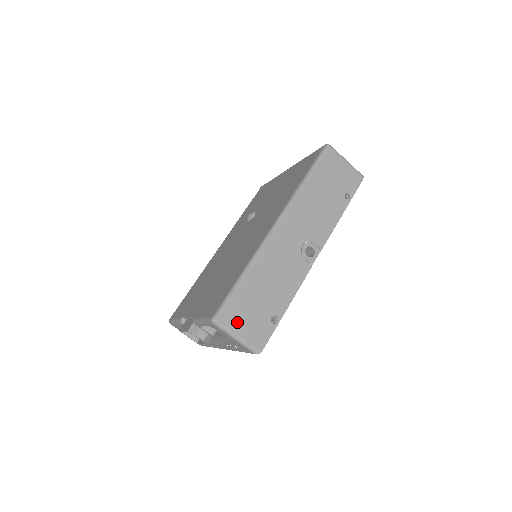
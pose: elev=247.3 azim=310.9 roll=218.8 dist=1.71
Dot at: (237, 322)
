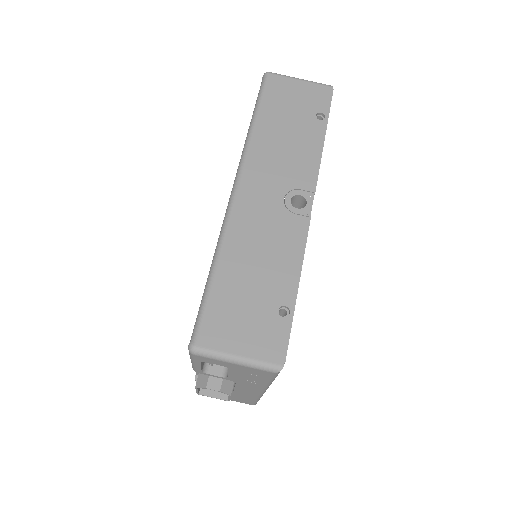
Dot at: (227, 337)
